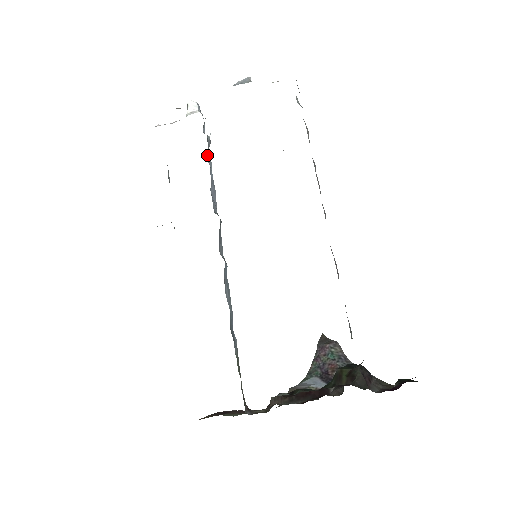
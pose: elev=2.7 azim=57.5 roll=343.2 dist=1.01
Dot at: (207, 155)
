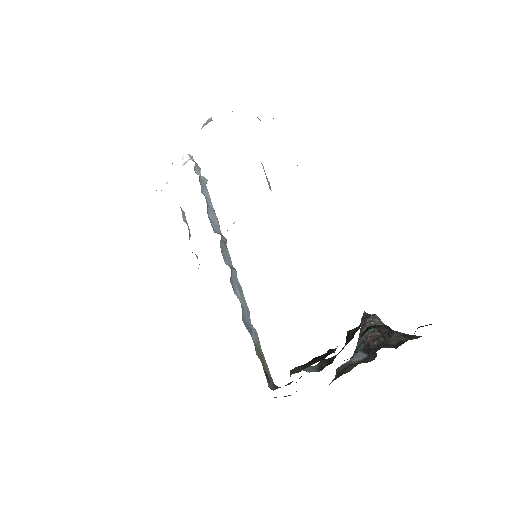
Dot at: (202, 190)
